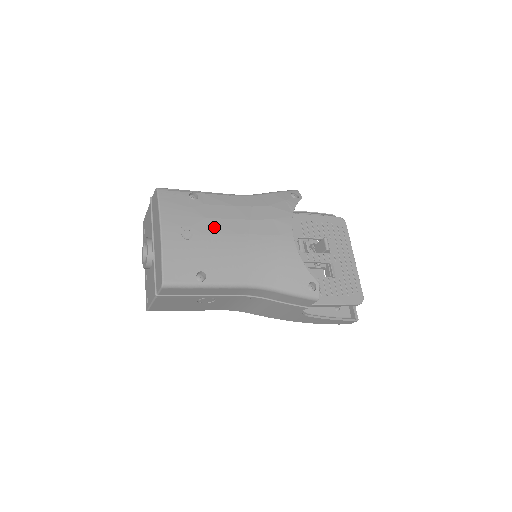
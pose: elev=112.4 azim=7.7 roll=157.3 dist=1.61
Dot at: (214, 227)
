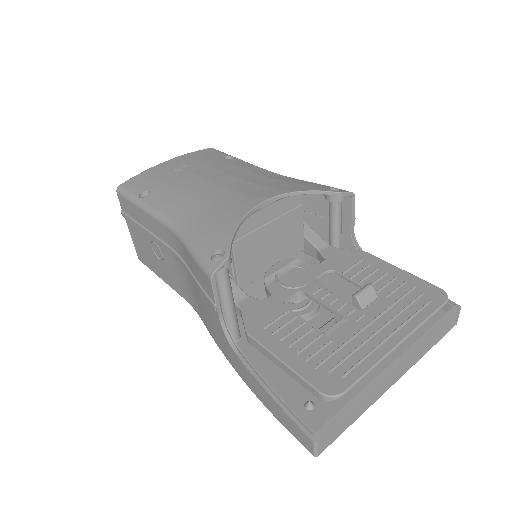
Dot at: (205, 172)
